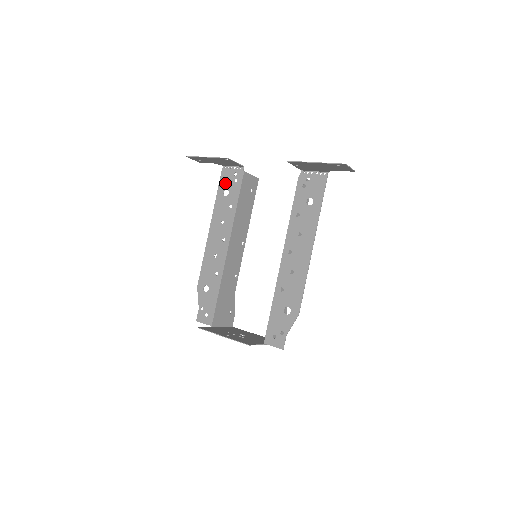
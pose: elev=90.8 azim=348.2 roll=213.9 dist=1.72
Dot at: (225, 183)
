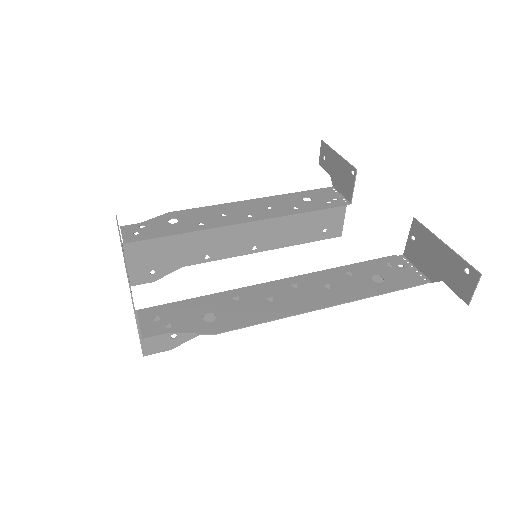
Dot at: (317, 194)
